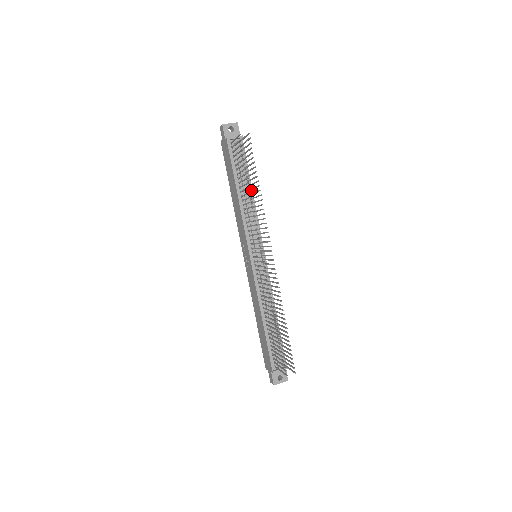
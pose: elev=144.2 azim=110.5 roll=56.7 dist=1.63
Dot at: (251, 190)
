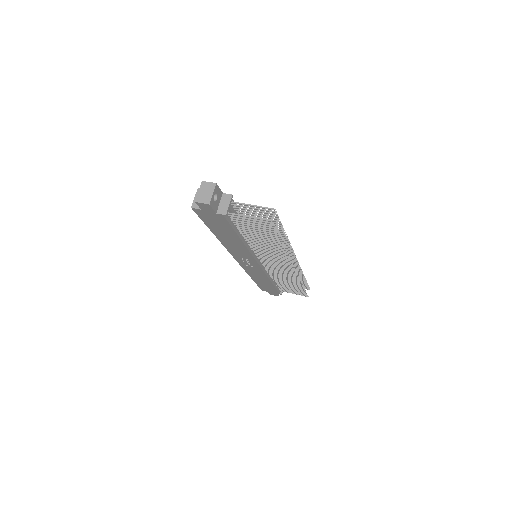
Dot at: occluded
